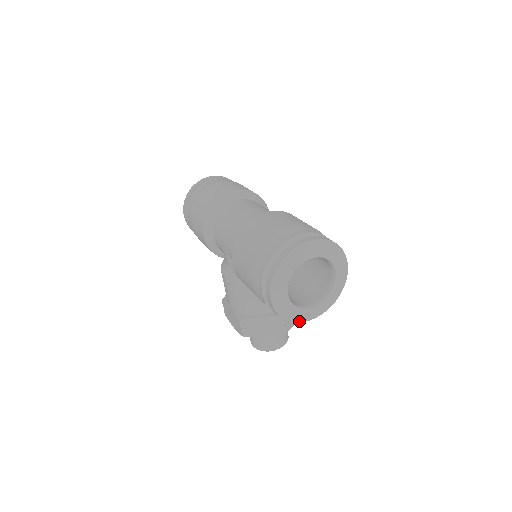
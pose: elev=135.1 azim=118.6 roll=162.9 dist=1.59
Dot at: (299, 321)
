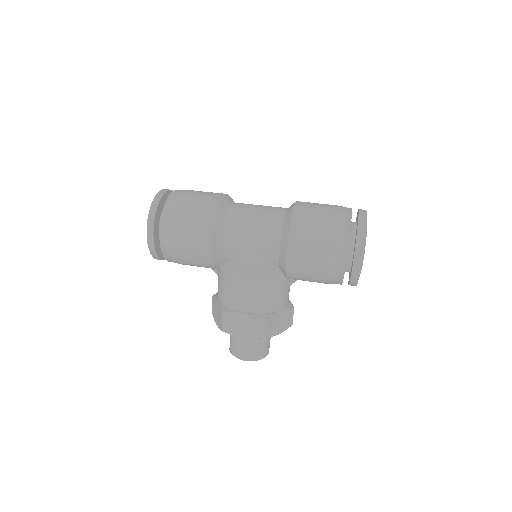
Dot at: occluded
